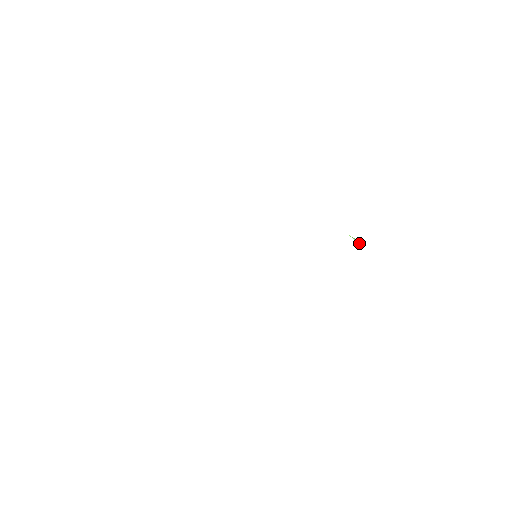
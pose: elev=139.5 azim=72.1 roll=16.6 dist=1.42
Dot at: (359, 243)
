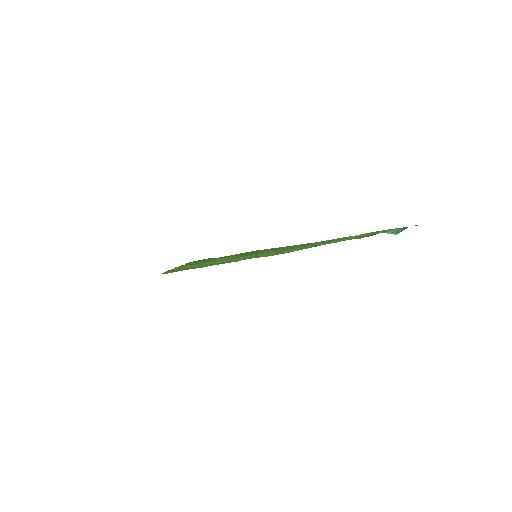
Dot at: occluded
